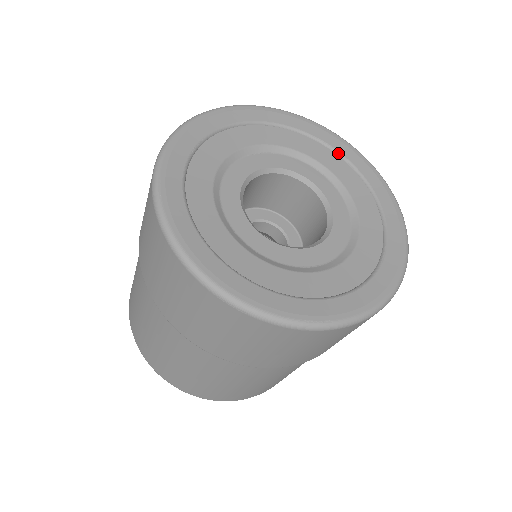
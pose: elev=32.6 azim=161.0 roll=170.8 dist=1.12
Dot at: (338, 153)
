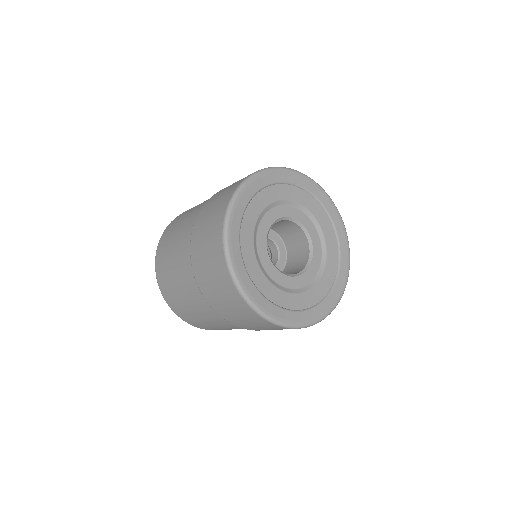
Dot at: (299, 187)
